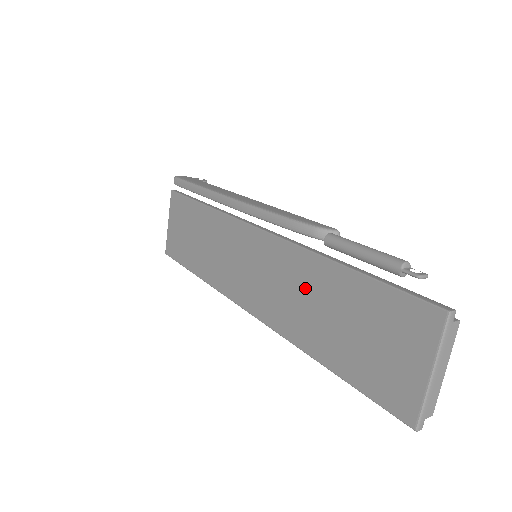
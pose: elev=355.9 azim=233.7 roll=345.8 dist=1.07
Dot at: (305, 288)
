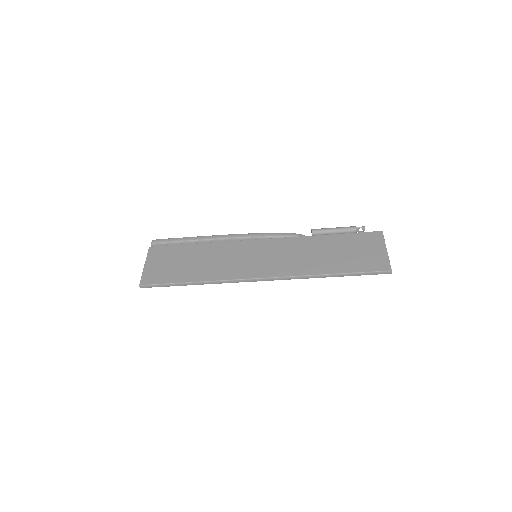
Dot at: (307, 250)
